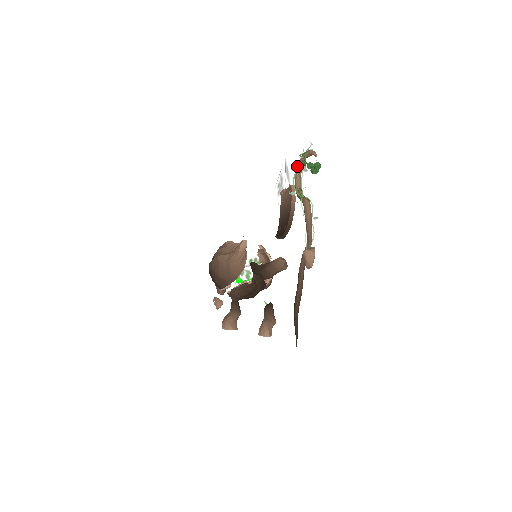
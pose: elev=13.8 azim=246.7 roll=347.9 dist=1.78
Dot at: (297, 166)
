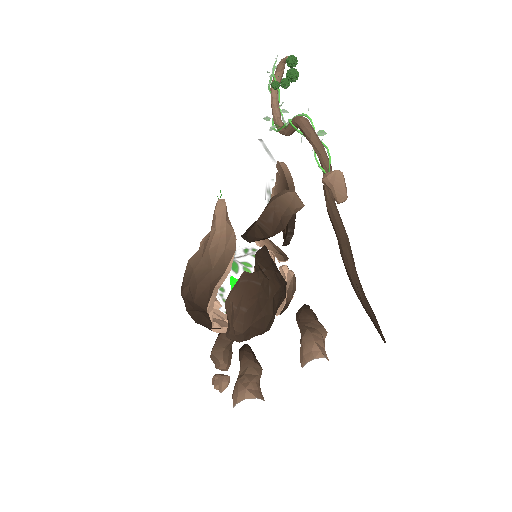
Dot at: occluded
